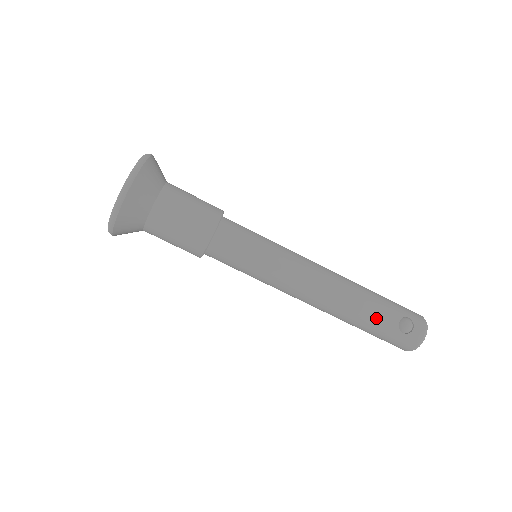
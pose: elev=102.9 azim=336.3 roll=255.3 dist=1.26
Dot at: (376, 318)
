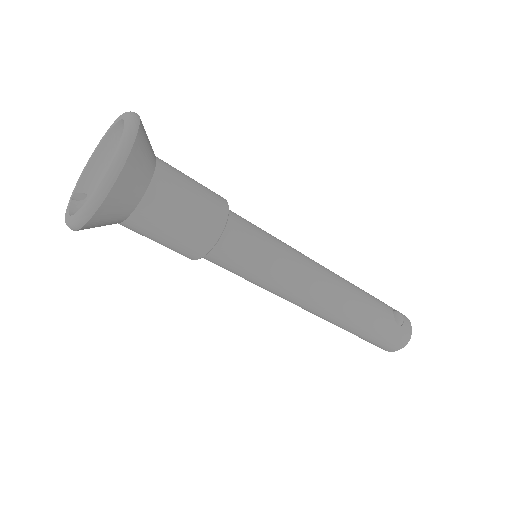
Dot at: (378, 312)
